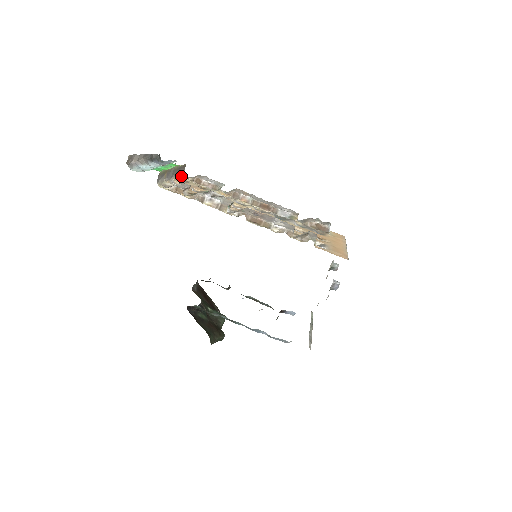
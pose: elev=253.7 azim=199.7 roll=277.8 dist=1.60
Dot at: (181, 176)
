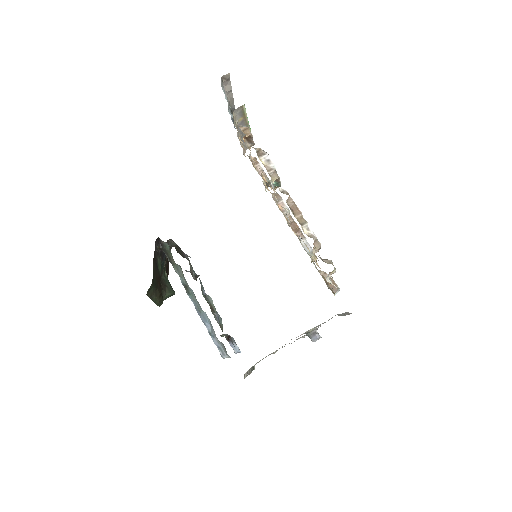
Dot at: (243, 146)
